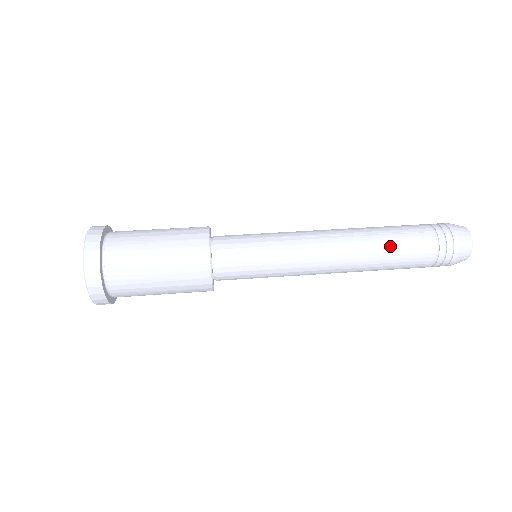
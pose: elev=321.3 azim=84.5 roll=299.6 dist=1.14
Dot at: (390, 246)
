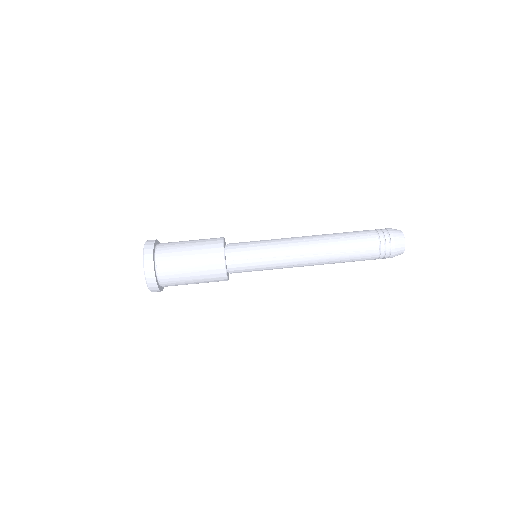
Dot at: (346, 260)
